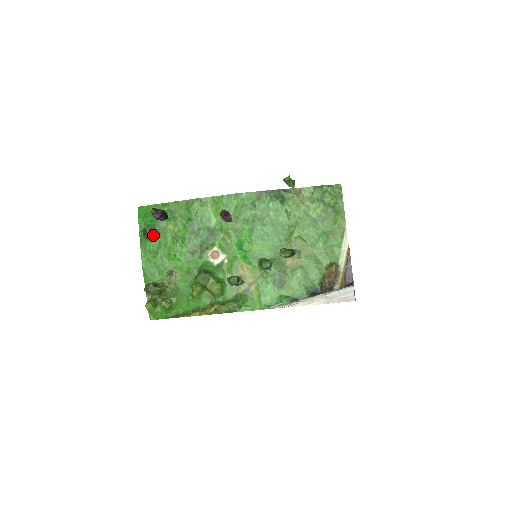
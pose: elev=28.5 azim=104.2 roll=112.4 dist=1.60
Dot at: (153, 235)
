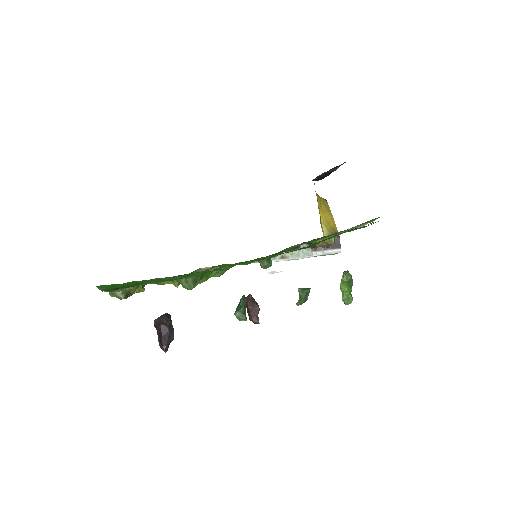
Dot at: occluded
